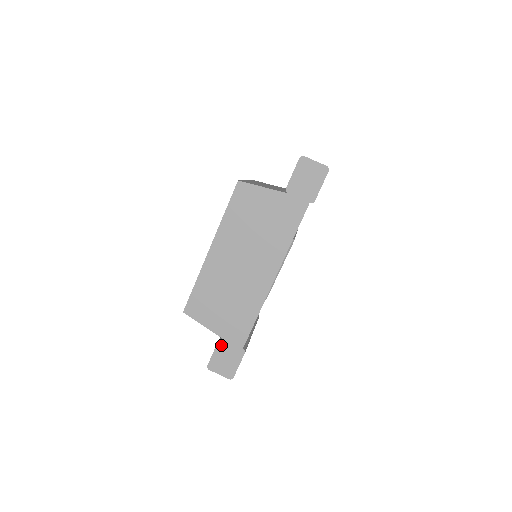
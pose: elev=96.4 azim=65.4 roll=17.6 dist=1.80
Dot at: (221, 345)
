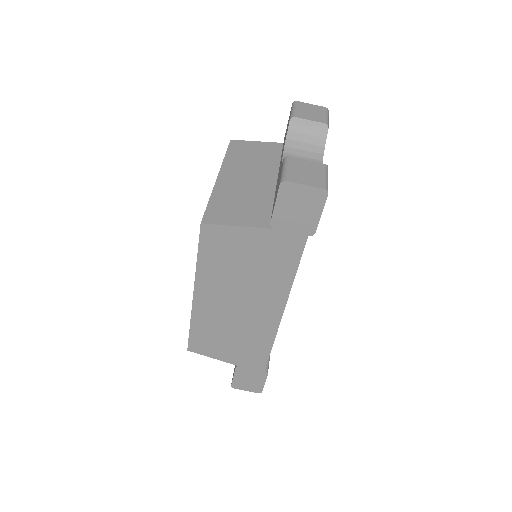
Dot at: (239, 371)
